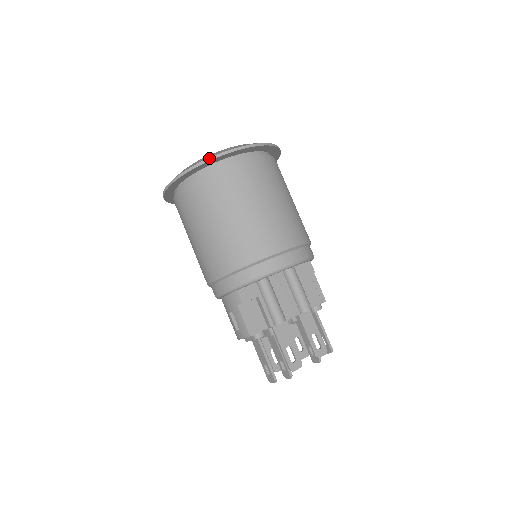
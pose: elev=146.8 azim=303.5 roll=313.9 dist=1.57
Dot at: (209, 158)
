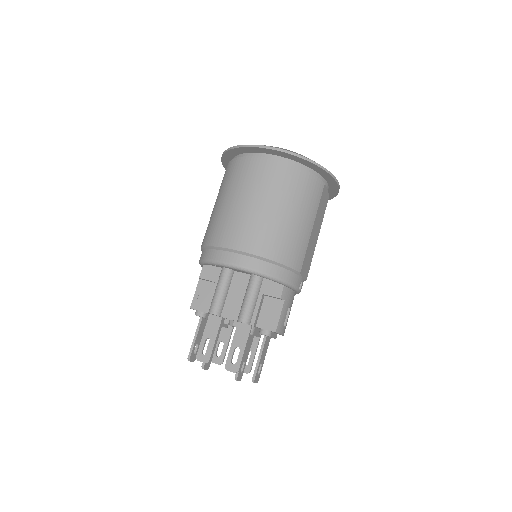
Dot at: (234, 146)
